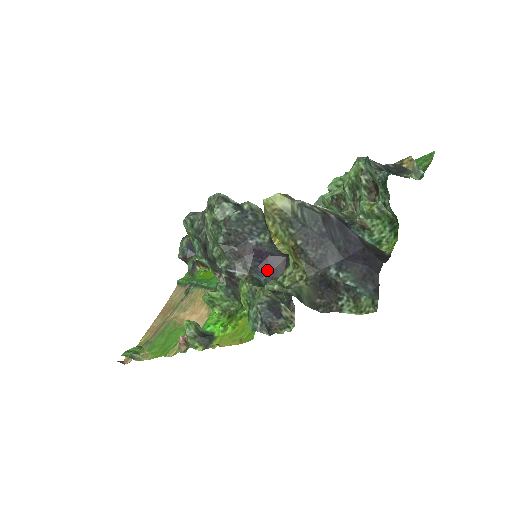
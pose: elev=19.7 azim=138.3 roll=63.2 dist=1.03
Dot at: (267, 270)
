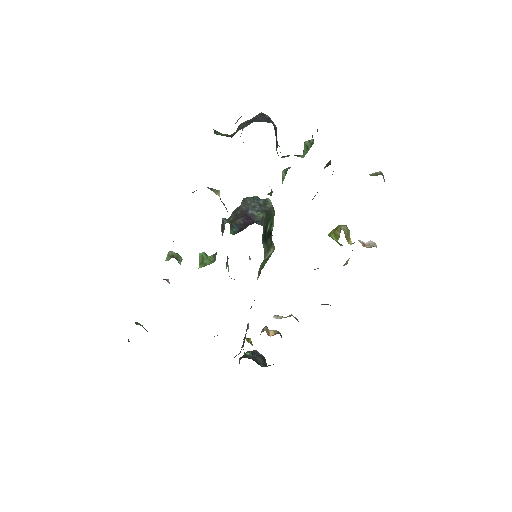
Dot at: occluded
